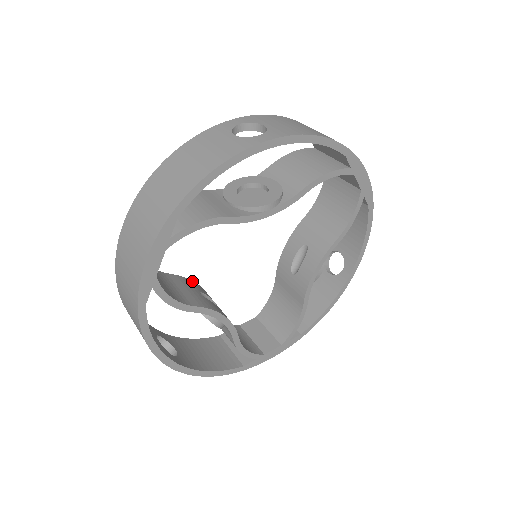
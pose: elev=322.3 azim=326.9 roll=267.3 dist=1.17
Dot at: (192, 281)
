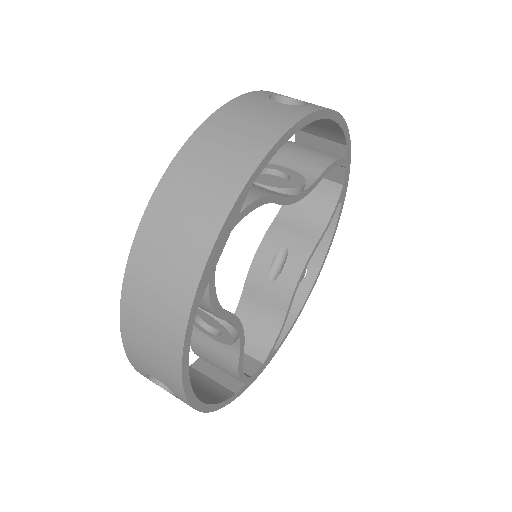
Dot at: occluded
